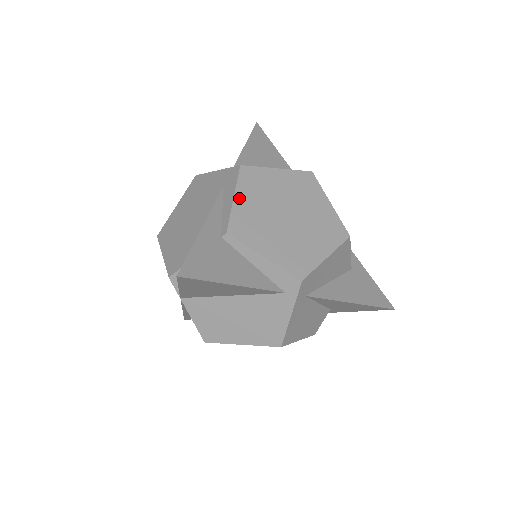
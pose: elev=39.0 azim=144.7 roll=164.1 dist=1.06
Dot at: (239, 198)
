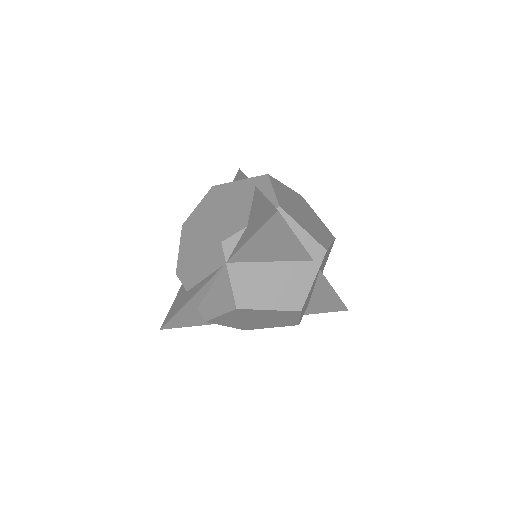
Dot at: (276, 191)
